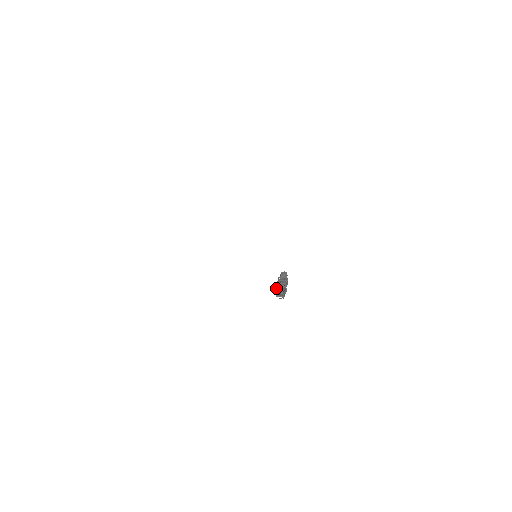
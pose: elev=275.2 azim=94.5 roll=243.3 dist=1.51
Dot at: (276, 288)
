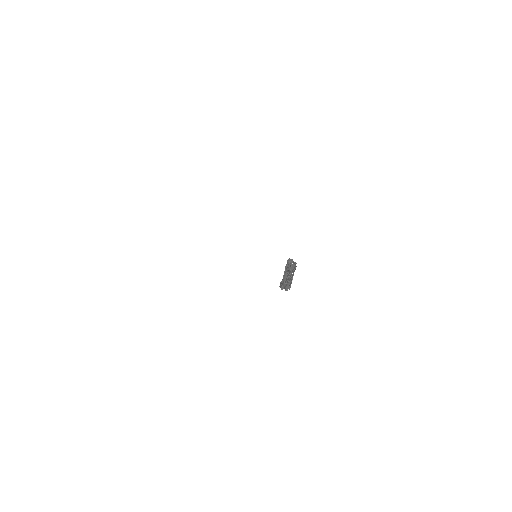
Dot at: (282, 280)
